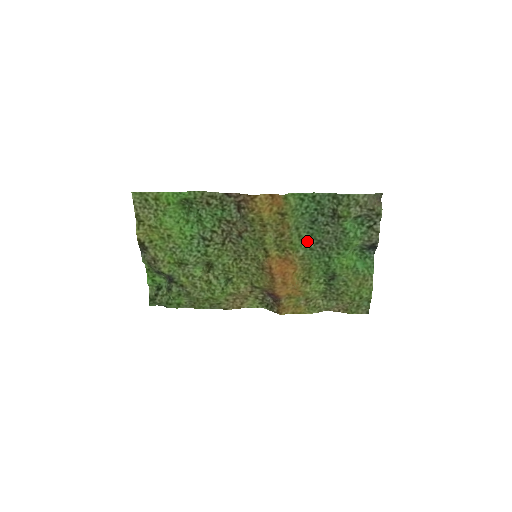
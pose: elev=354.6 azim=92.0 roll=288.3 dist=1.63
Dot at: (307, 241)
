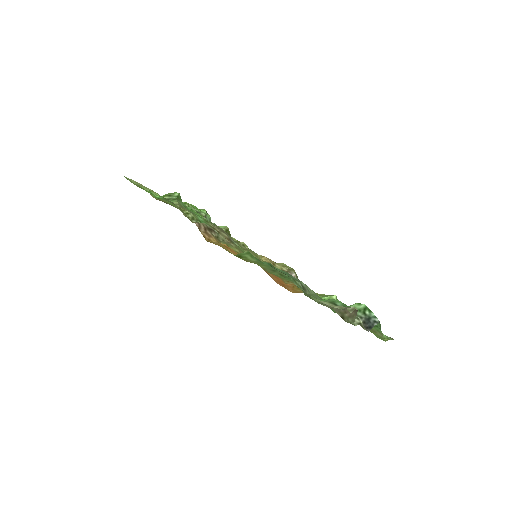
Dot at: occluded
